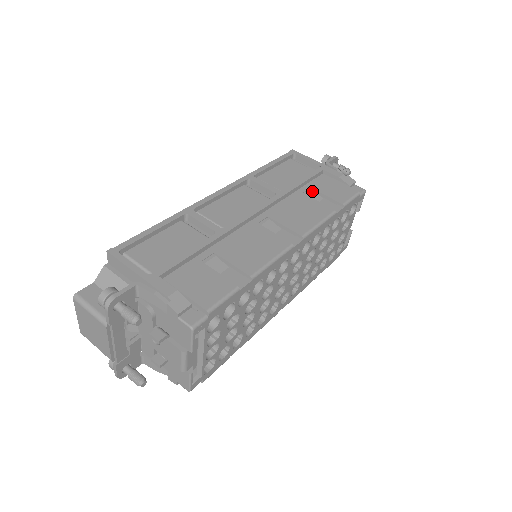
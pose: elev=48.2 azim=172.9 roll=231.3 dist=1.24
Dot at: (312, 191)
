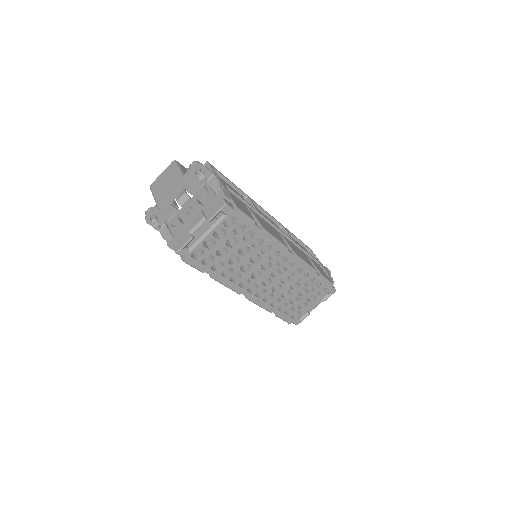
Dot at: (310, 259)
